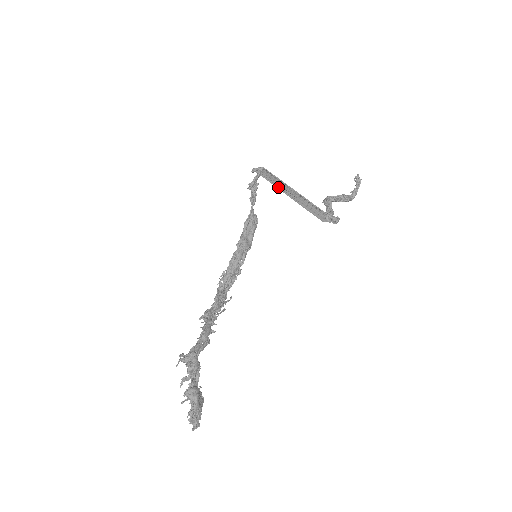
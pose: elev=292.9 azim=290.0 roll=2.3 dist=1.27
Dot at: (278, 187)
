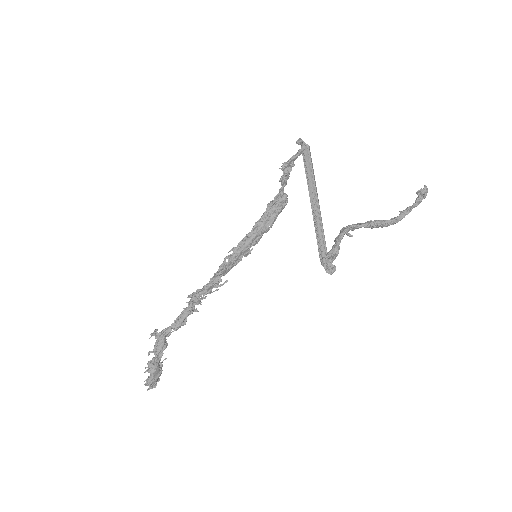
Dot at: (309, 183)
